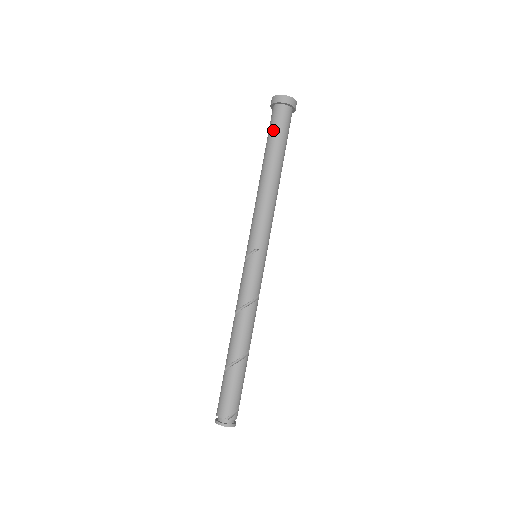
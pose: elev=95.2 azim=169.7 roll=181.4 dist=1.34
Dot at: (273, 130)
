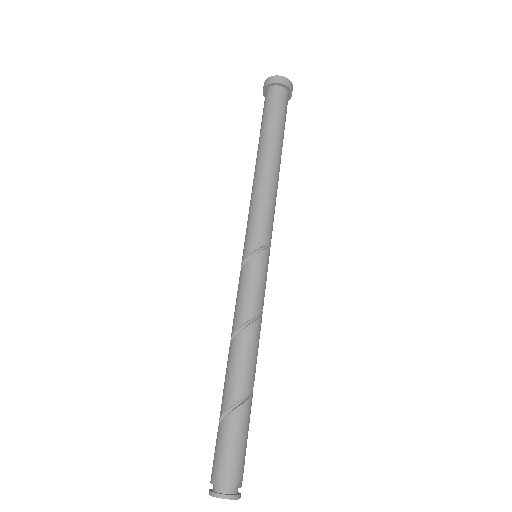
Dot at: (276, 112)
